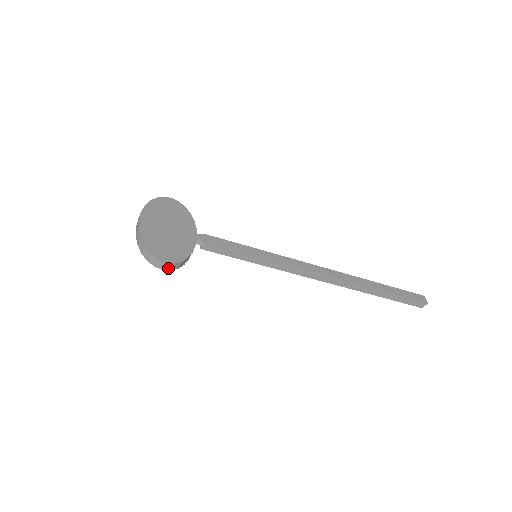
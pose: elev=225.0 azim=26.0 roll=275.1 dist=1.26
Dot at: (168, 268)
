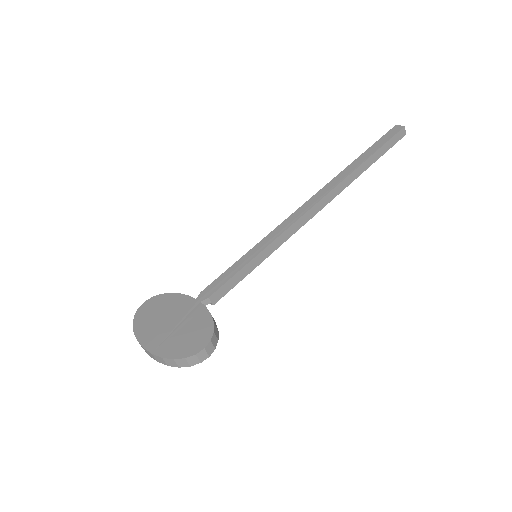
Dot at: (211, 350)
